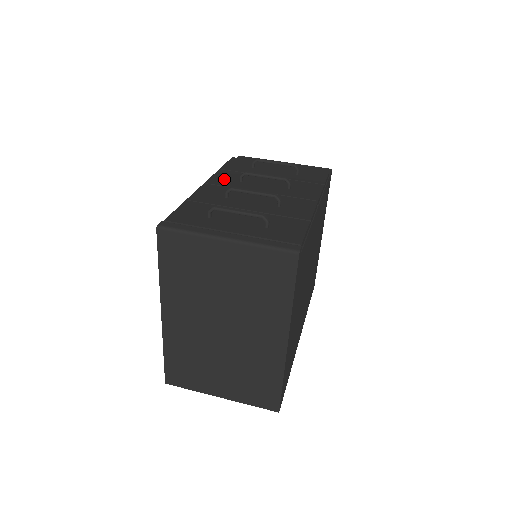
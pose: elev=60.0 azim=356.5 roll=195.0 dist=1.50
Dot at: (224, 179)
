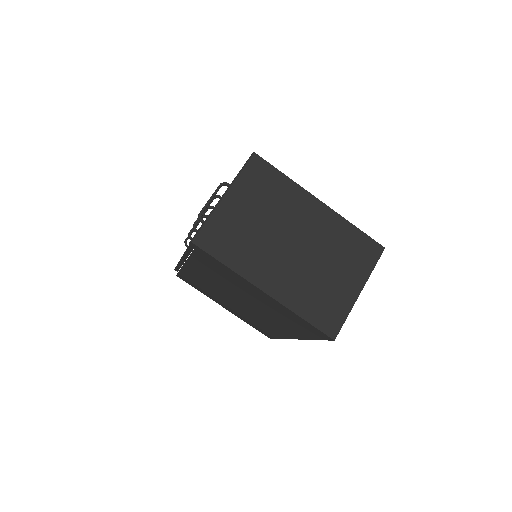
Dot at: occluded
